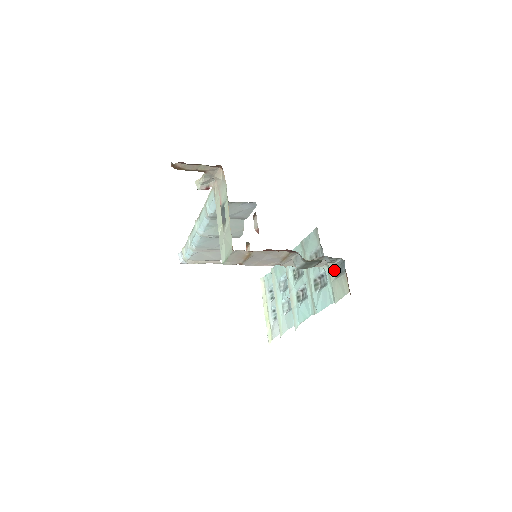
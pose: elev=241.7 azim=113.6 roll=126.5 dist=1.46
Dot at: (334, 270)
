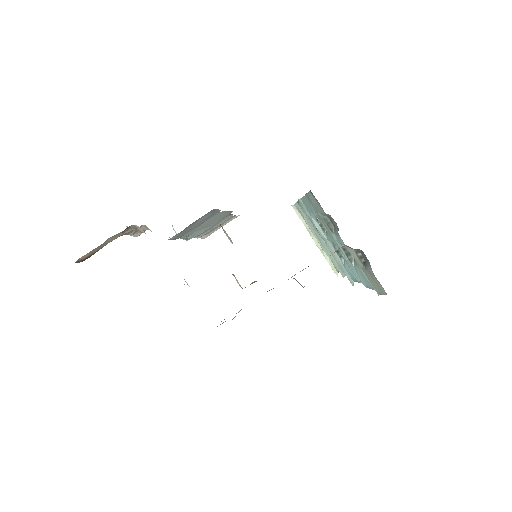
Dot at: (357, 257)
